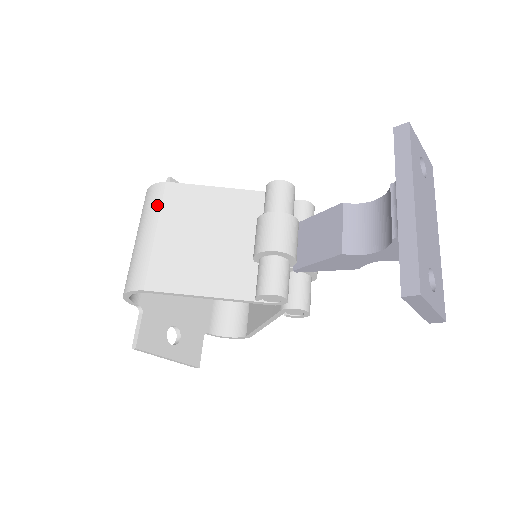
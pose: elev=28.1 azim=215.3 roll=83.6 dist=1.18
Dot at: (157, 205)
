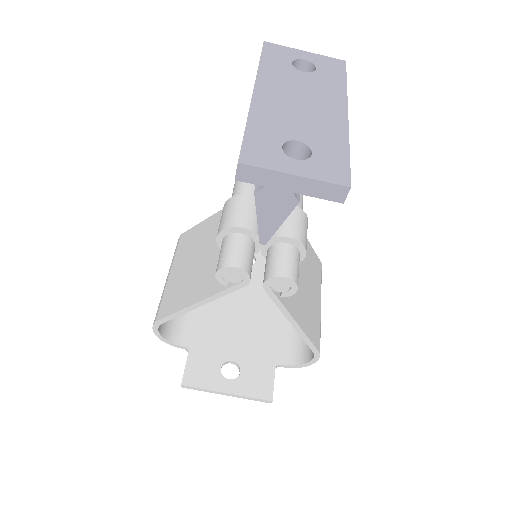
Dot at: (174, 254)
